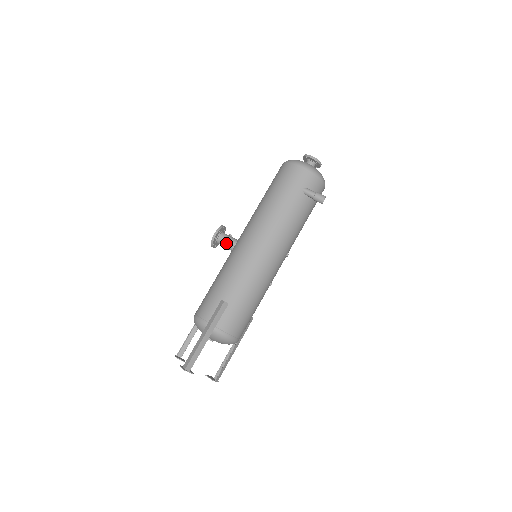
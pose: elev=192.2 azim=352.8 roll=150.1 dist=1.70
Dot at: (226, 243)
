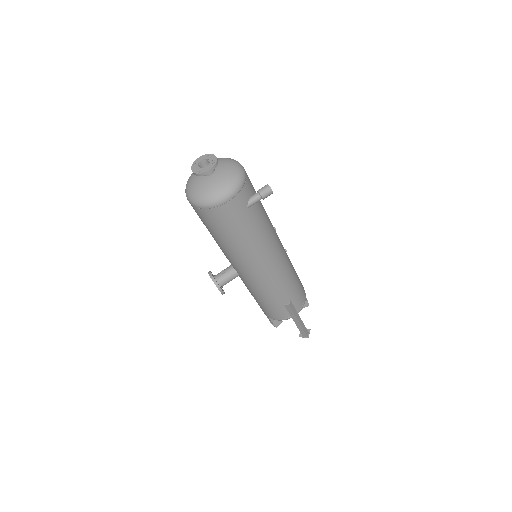
Dot at: occluded
